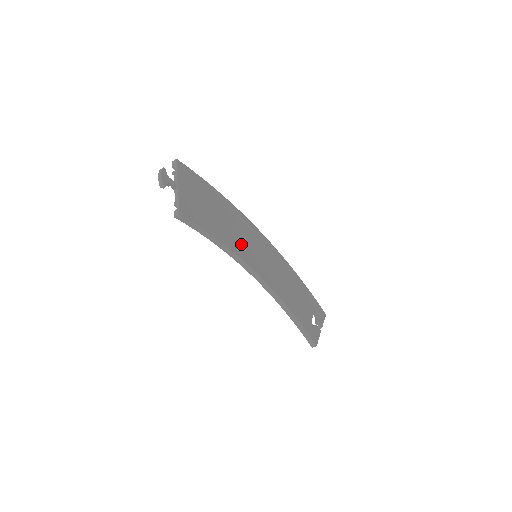
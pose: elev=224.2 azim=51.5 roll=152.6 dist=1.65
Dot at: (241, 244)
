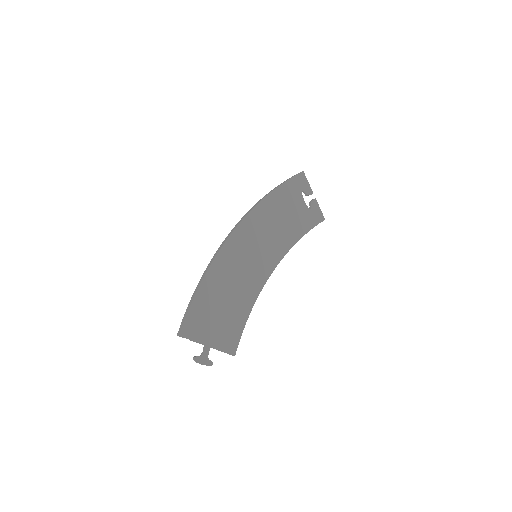
Dot at: (250, 278)
